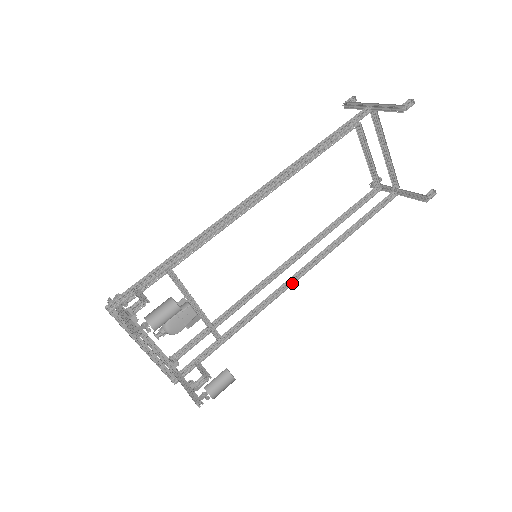
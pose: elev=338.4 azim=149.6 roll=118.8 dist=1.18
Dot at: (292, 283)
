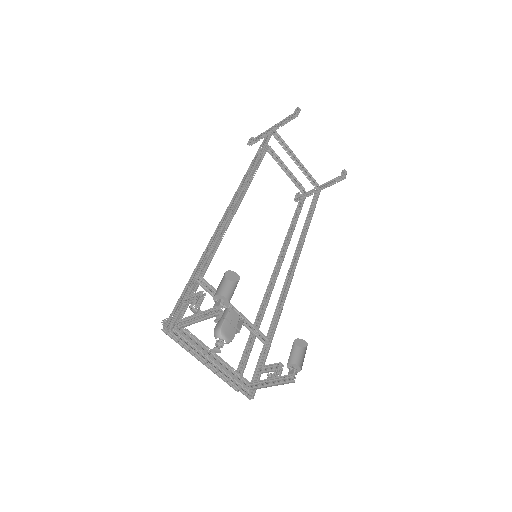
Dot at: (292, 275)
